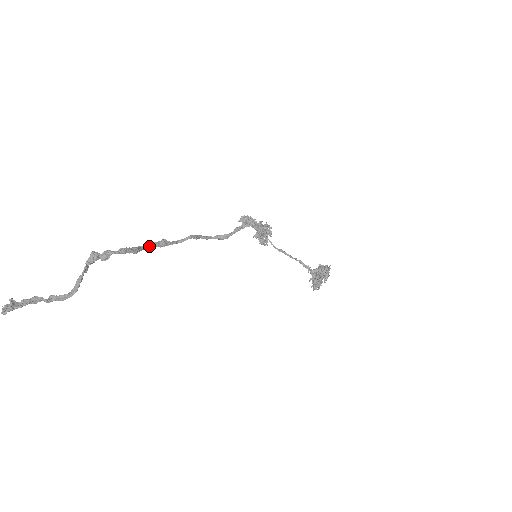
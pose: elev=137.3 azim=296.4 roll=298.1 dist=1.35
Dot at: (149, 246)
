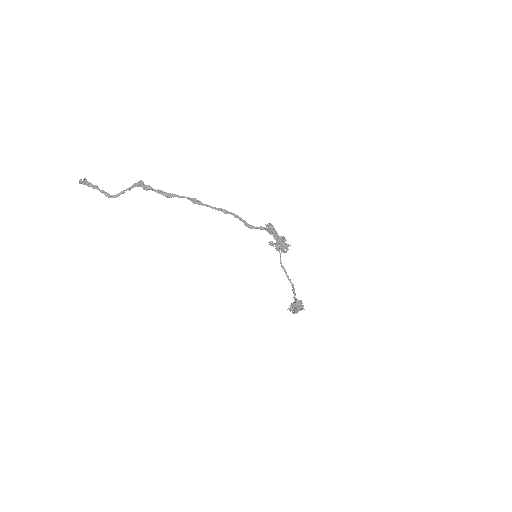
Dot at: (185, 197)
